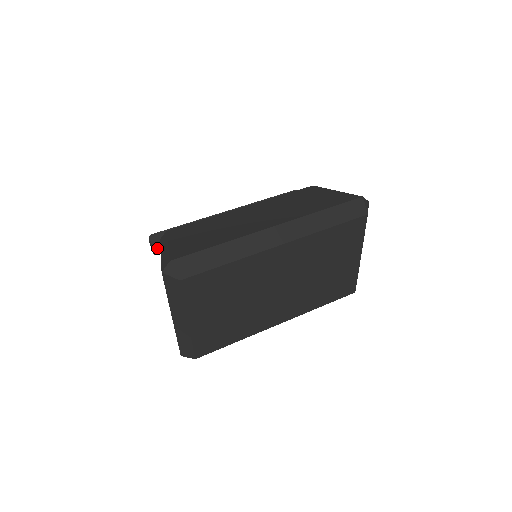
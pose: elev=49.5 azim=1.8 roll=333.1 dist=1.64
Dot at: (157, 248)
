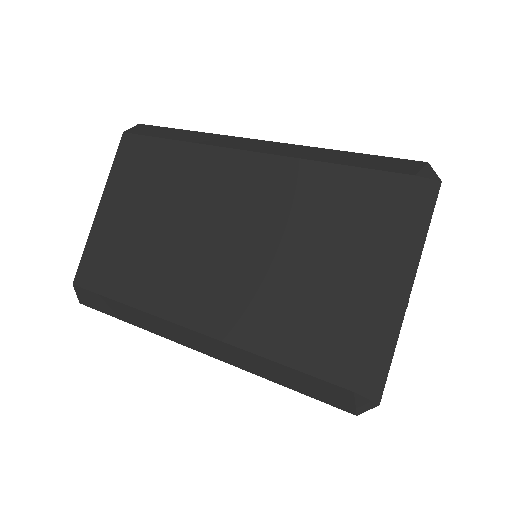
Dot at: occluded
